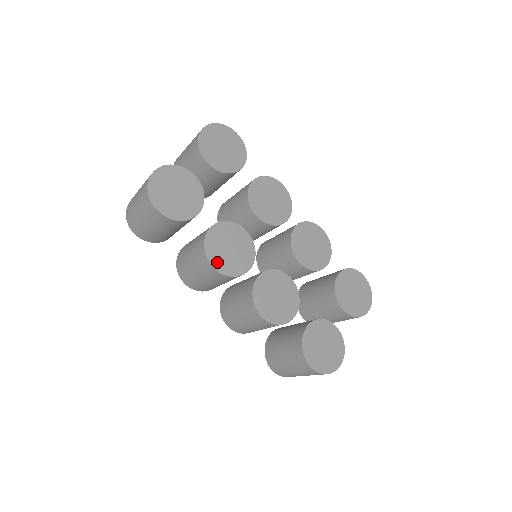
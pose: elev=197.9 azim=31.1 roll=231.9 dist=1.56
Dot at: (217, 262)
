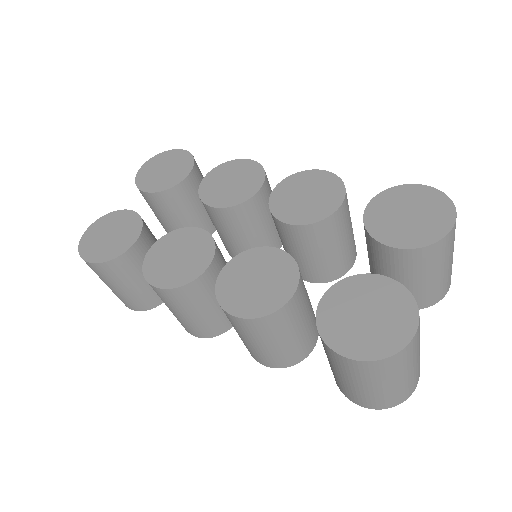
Dot at: (160, 279)
